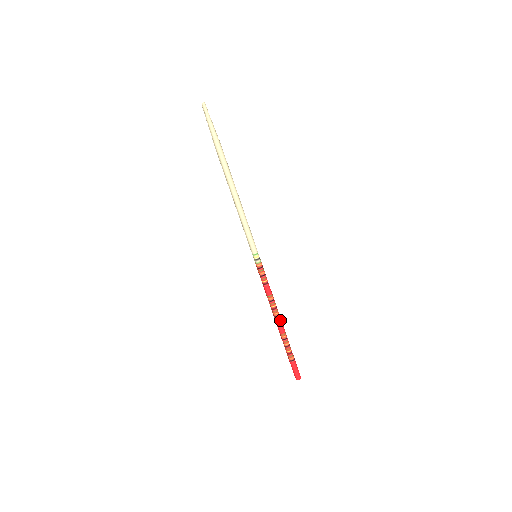
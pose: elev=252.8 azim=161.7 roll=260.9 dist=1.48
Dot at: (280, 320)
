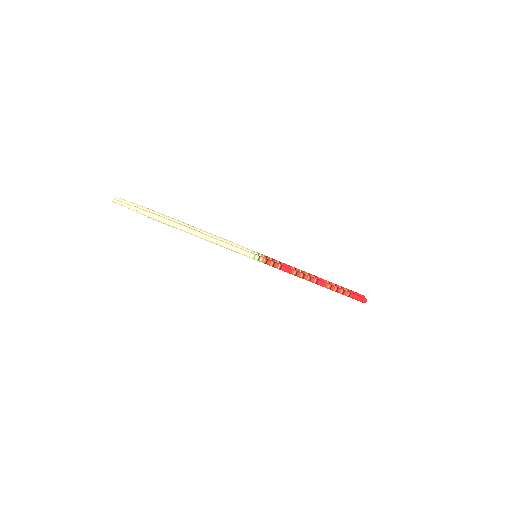
Dot at: (315, 280)
